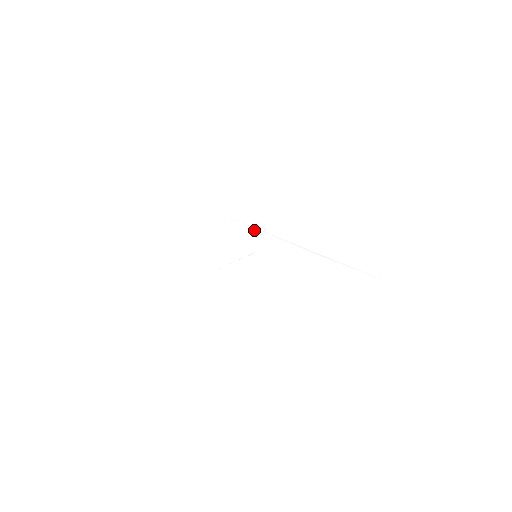
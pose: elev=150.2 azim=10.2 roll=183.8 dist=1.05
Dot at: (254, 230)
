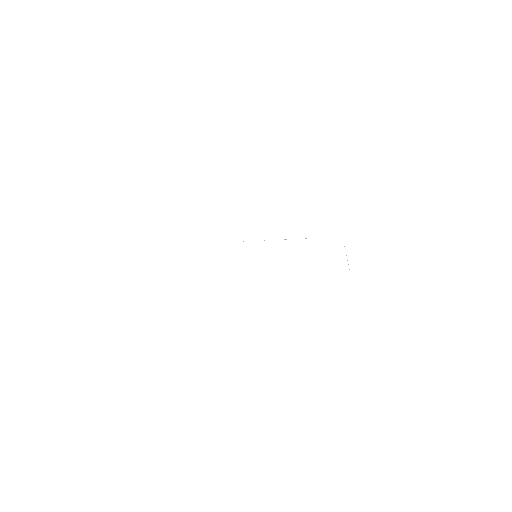
Dot at: (249, 242)
